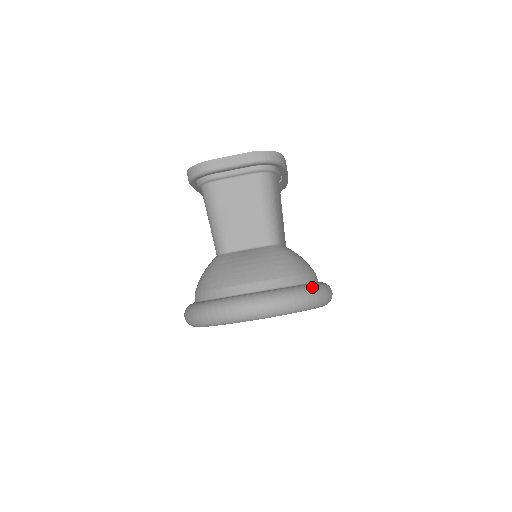
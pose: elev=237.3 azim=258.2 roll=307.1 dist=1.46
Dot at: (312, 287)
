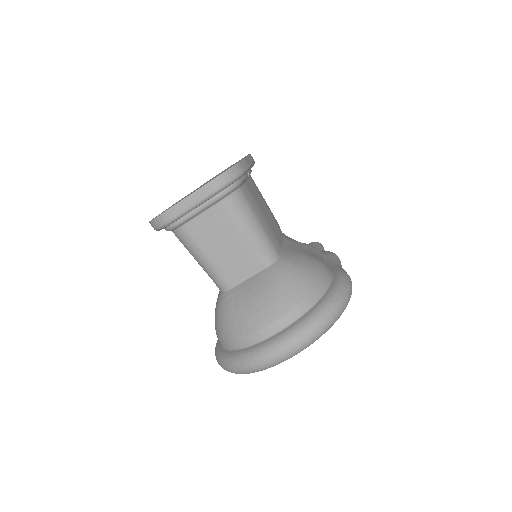
Dot at: (331, 299)
